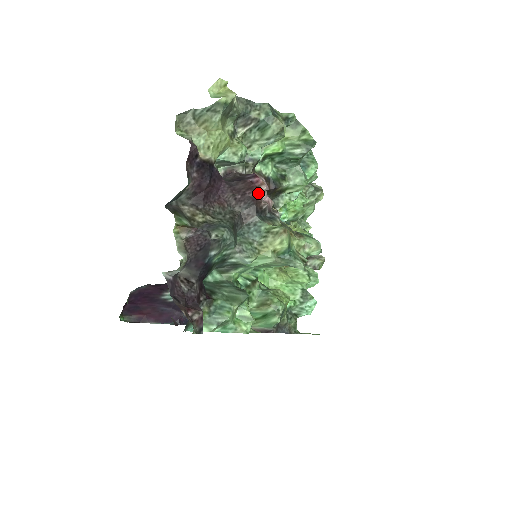
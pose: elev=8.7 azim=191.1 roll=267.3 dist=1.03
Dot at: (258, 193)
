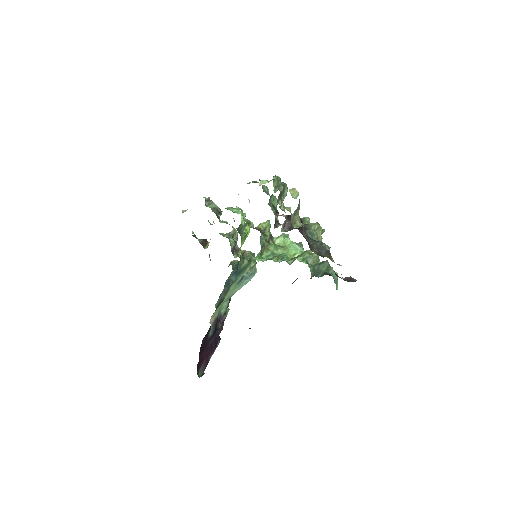
Dot at: occluded
